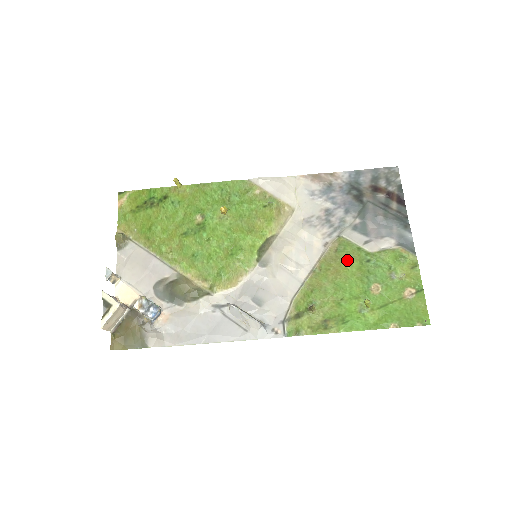
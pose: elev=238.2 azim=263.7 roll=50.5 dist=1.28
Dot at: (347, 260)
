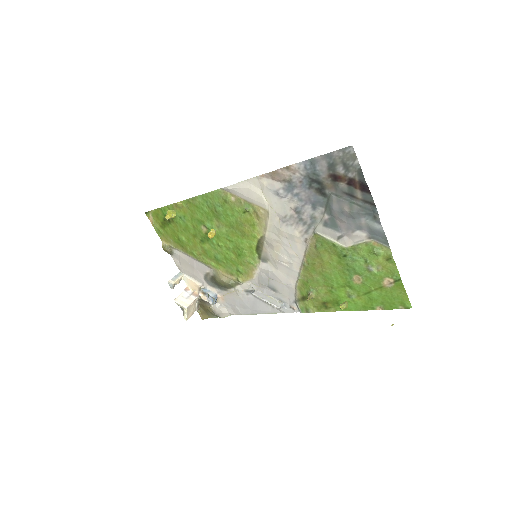
Dot at: (327, 255)
